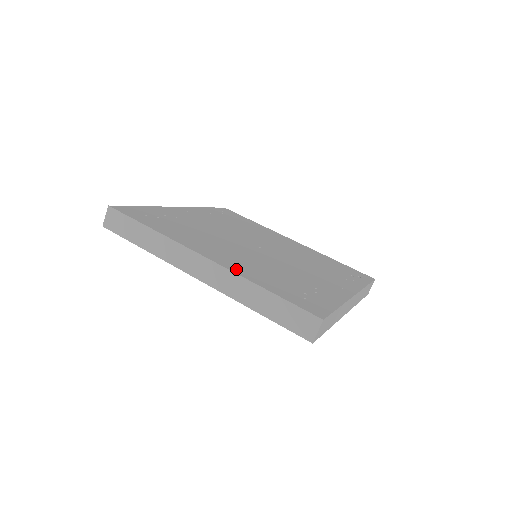
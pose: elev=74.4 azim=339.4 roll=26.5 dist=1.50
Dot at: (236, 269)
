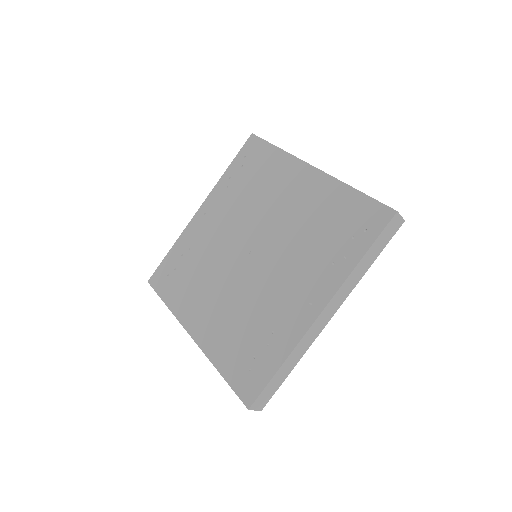
Dot at: (207, 345)
